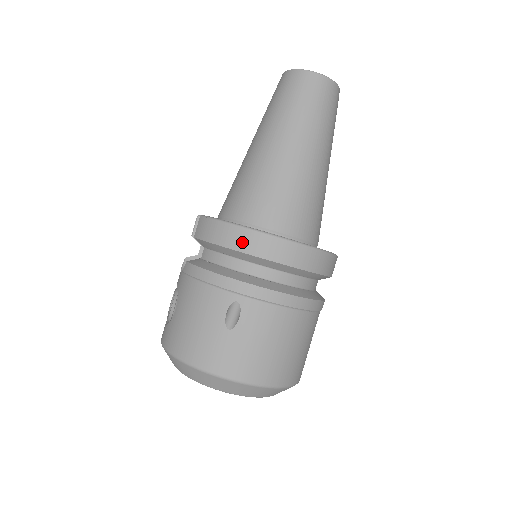
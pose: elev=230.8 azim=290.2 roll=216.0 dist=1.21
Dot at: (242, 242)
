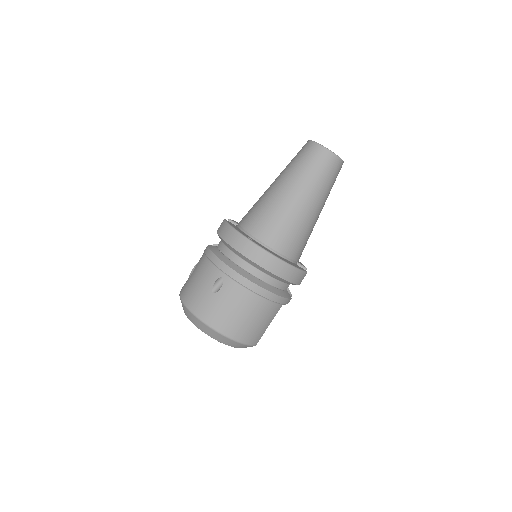
Dot at: (236, 242)
